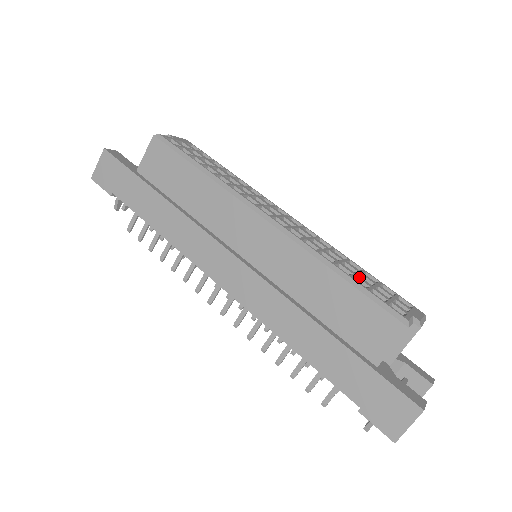
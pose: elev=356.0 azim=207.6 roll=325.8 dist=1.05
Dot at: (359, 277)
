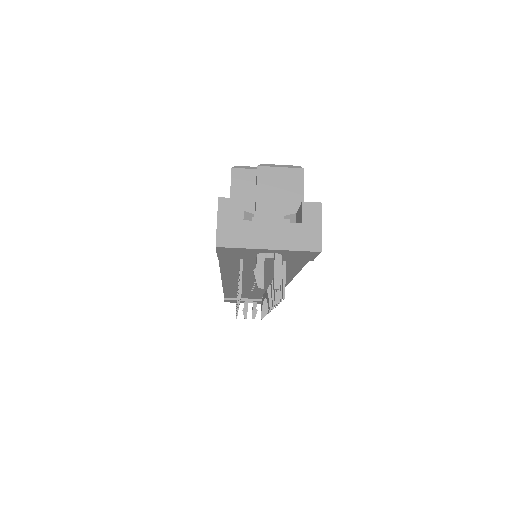
Dot at: occluded
